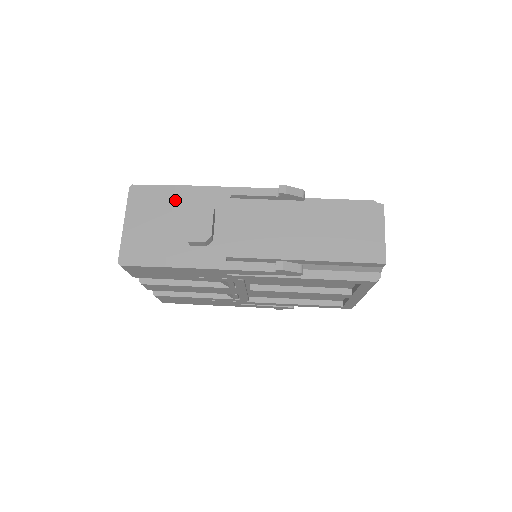
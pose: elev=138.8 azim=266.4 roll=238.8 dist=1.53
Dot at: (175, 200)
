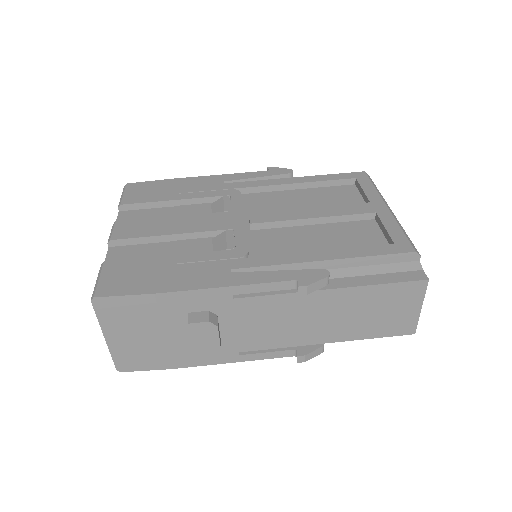
Dot at: (161, 310)
